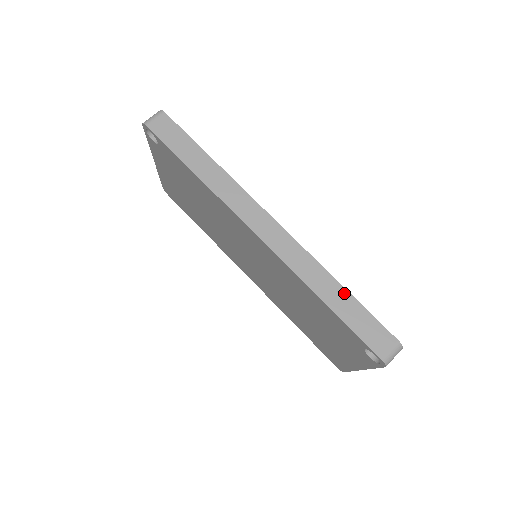
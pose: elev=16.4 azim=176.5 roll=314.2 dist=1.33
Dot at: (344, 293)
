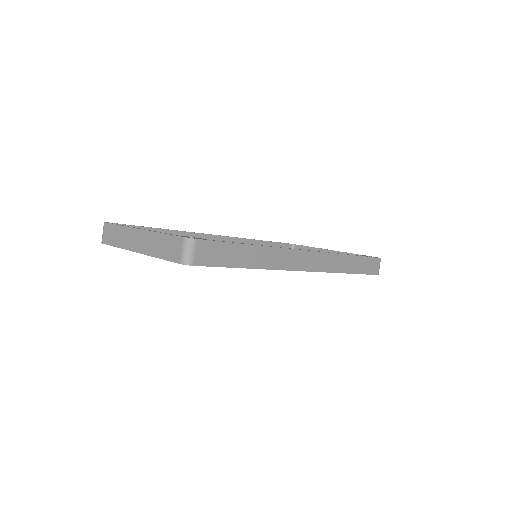
Dot at: (355, 259)
